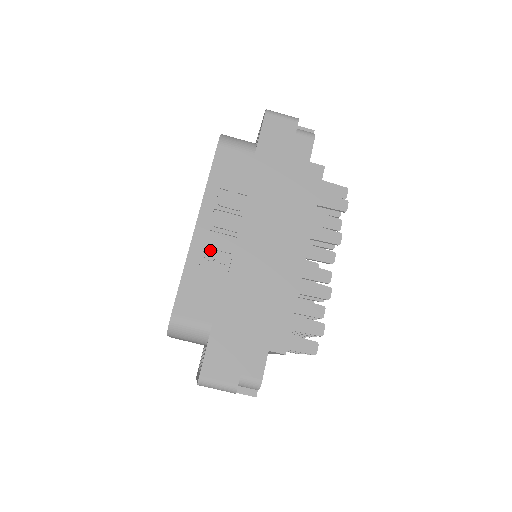
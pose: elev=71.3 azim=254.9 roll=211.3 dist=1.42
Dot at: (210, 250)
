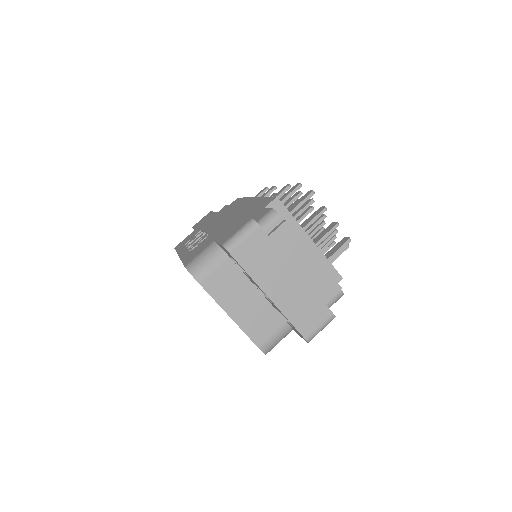
Dot at: occluded
